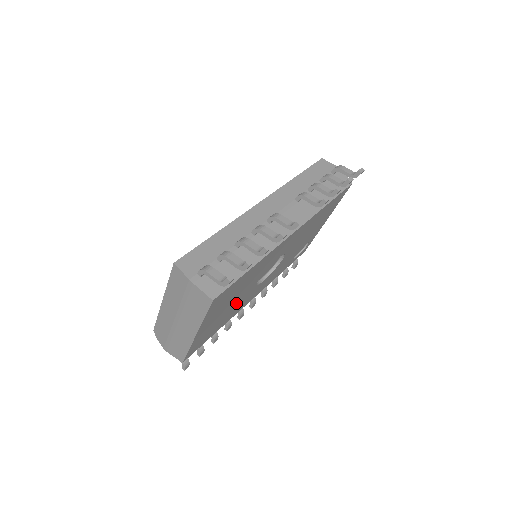
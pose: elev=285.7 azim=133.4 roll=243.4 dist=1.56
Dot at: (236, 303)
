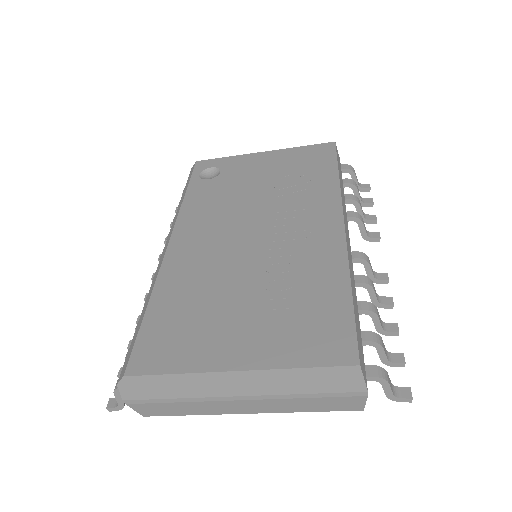
Dot at: occluded
